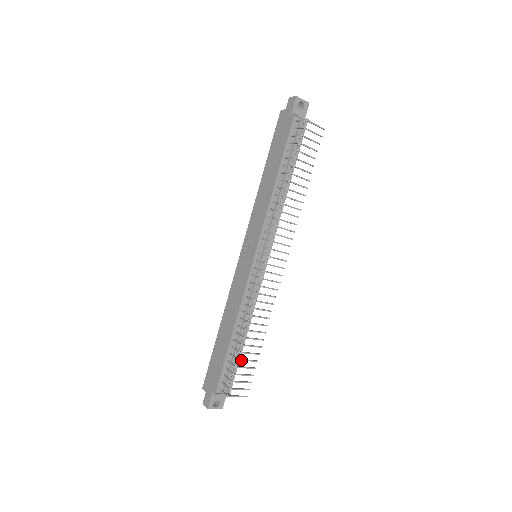
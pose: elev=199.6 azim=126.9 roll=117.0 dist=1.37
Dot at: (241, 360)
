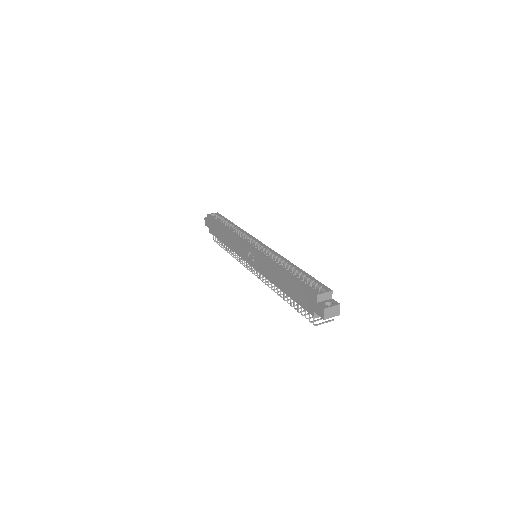
Dot at: occluded
